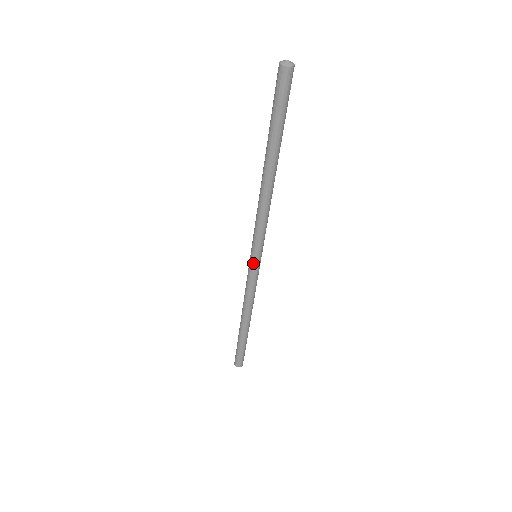
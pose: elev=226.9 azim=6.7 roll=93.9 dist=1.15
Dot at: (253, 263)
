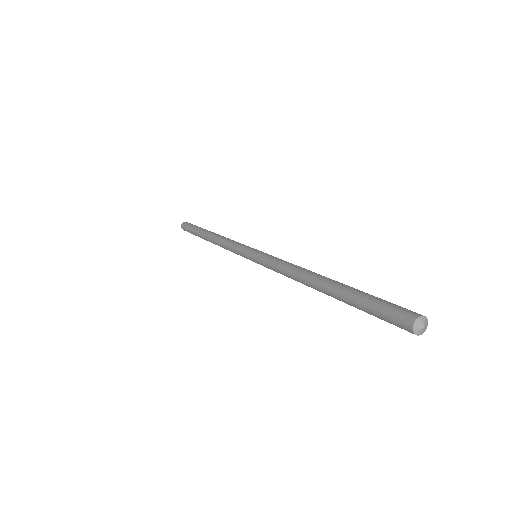
Dot at: occluded
